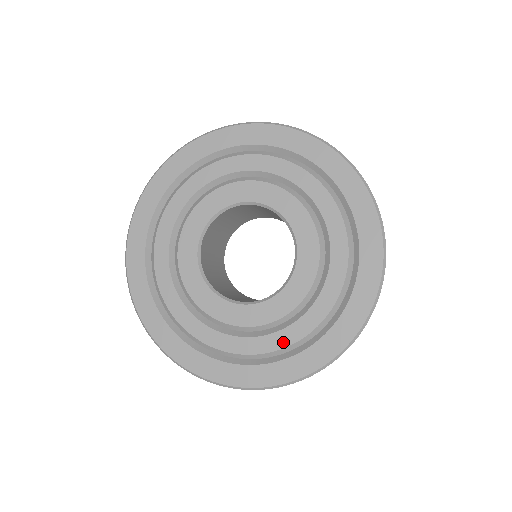
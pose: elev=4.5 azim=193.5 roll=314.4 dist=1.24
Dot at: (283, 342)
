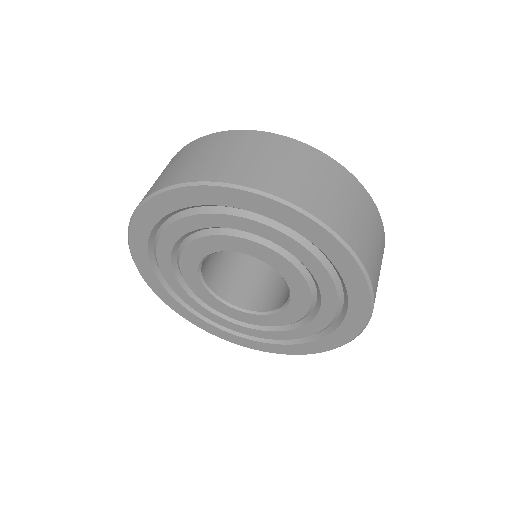
Dot at: (241, 331)
